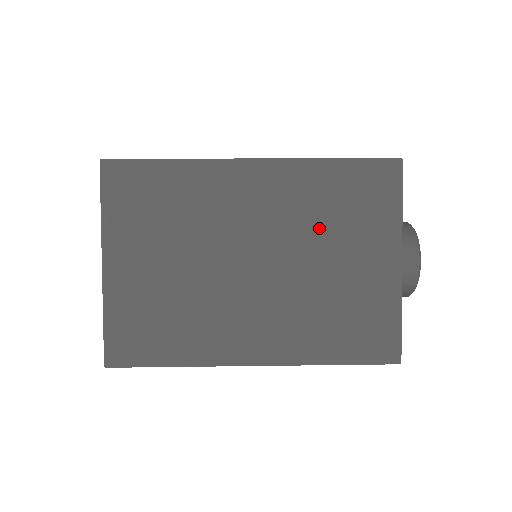
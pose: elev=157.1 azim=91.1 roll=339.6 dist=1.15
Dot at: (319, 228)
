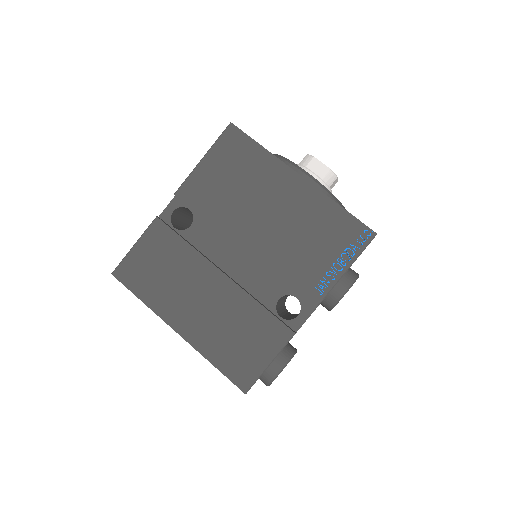
Dot at: occluded
